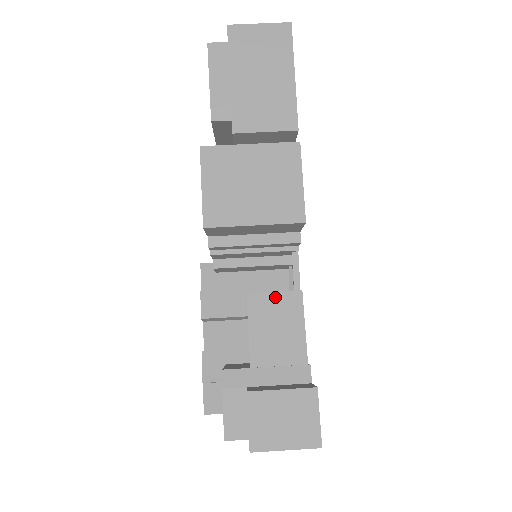
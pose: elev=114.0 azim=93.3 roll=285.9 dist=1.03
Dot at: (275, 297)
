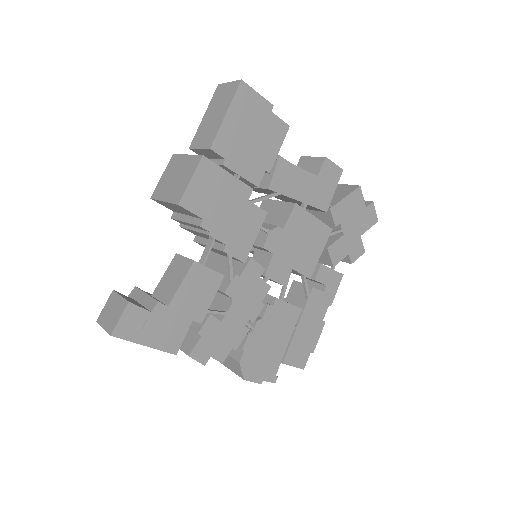
Dot at: (183, 260)
